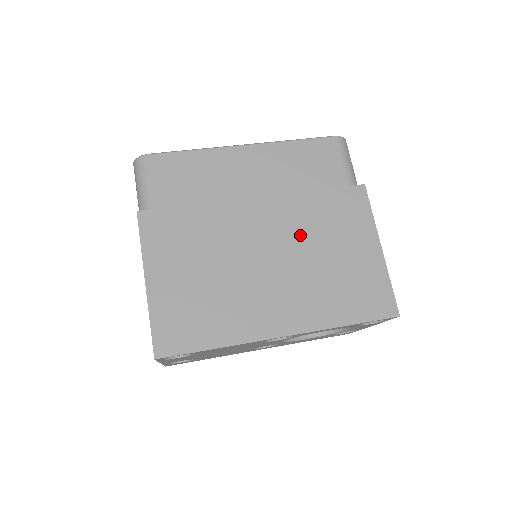
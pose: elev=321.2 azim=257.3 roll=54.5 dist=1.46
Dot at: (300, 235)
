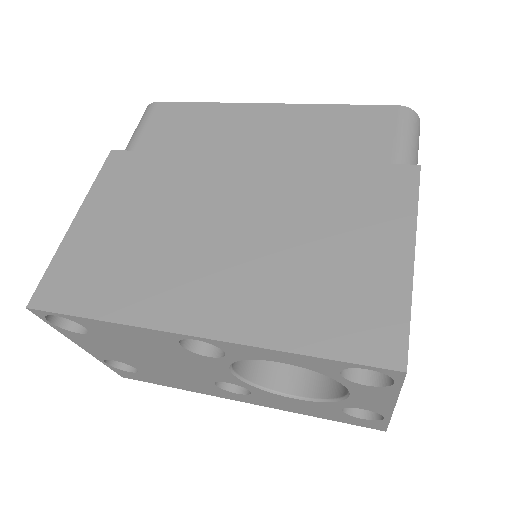
Dot at: (287, 210)
